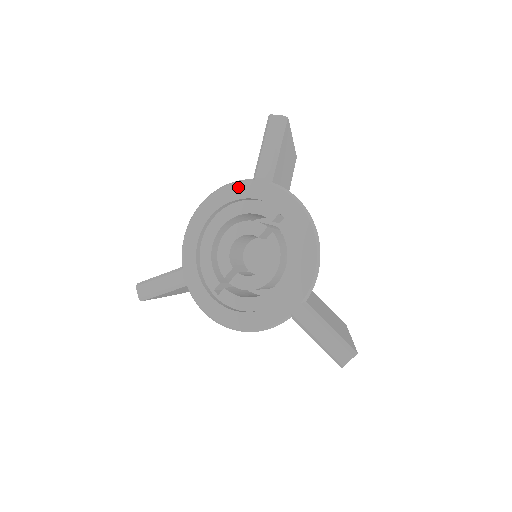
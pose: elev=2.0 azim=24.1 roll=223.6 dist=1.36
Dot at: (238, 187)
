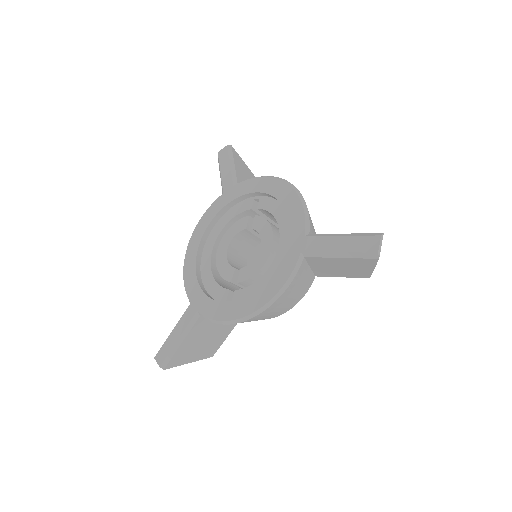
Dot at: (213, 207)
